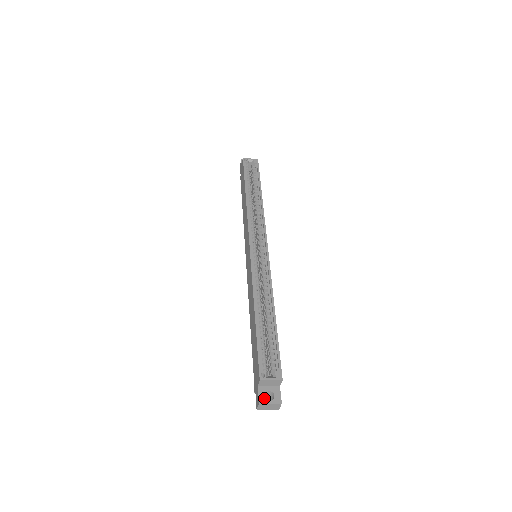
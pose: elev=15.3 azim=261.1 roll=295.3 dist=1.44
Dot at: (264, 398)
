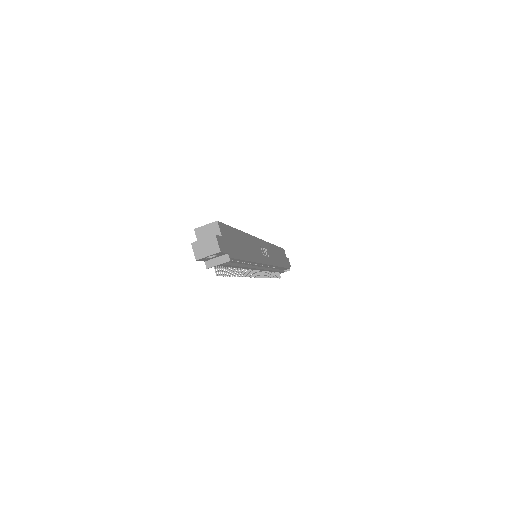
Dot at: (199, 241)
